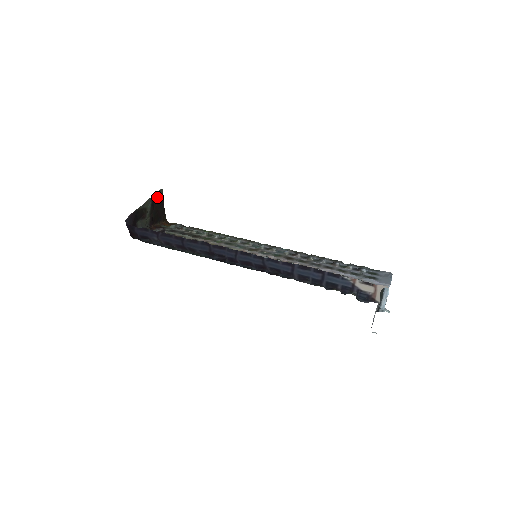
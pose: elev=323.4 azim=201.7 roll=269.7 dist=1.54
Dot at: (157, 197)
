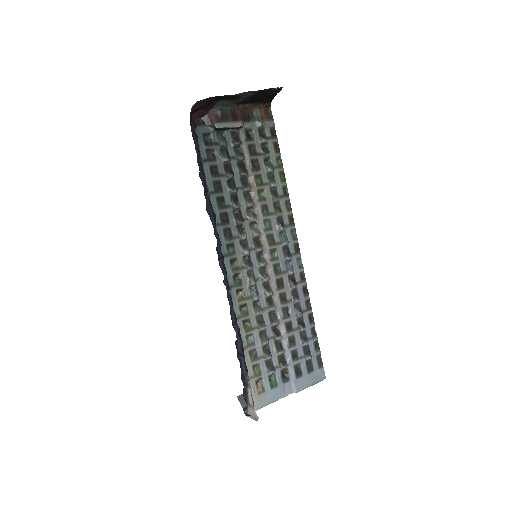
Dot at: (269, 90)
